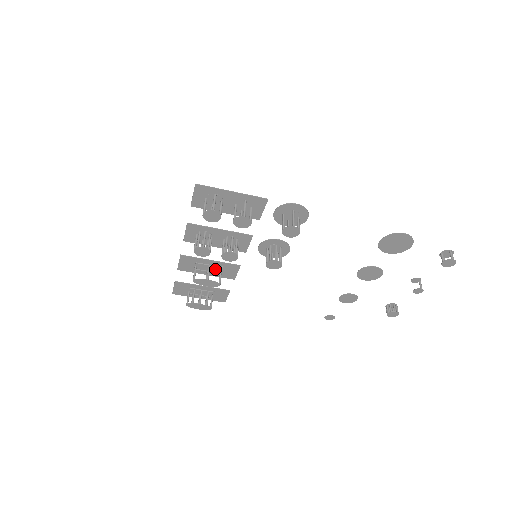
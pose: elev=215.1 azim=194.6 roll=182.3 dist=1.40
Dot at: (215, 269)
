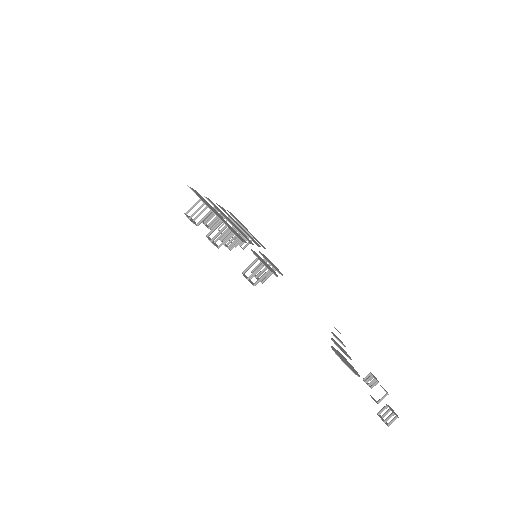
Dot at: occluded
